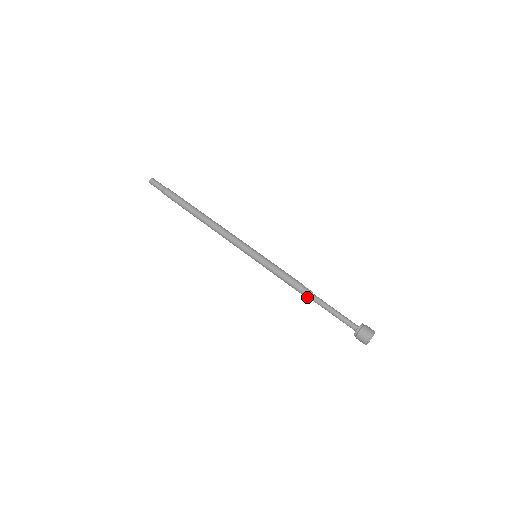
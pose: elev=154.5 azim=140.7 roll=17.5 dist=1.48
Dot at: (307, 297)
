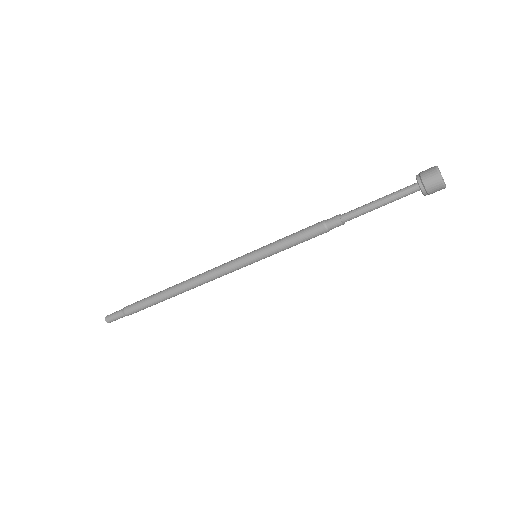
Dot at: (339, 223)
